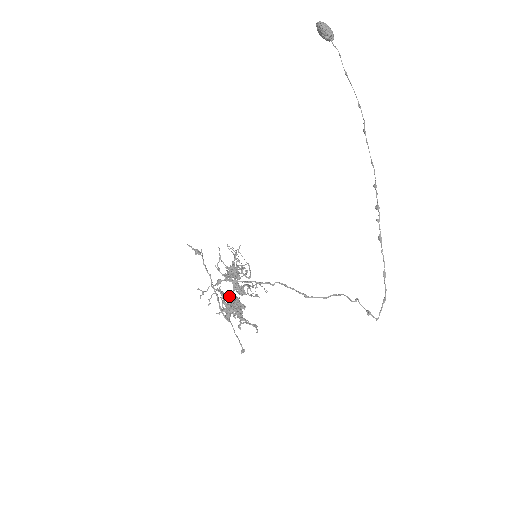
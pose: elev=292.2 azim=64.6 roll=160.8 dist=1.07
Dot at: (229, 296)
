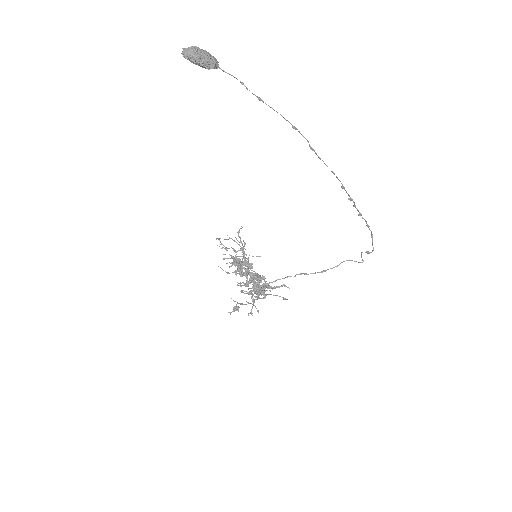
Dot at: (255, 287)
